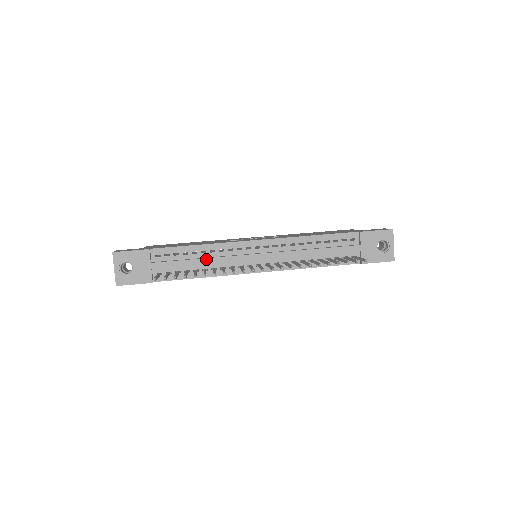
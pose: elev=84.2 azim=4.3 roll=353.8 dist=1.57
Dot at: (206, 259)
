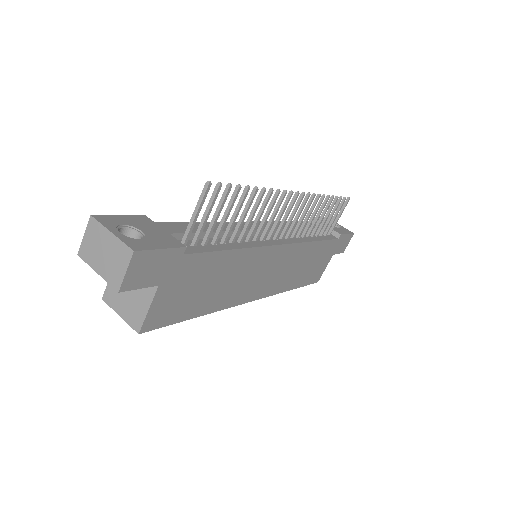
Dot at: occluded
